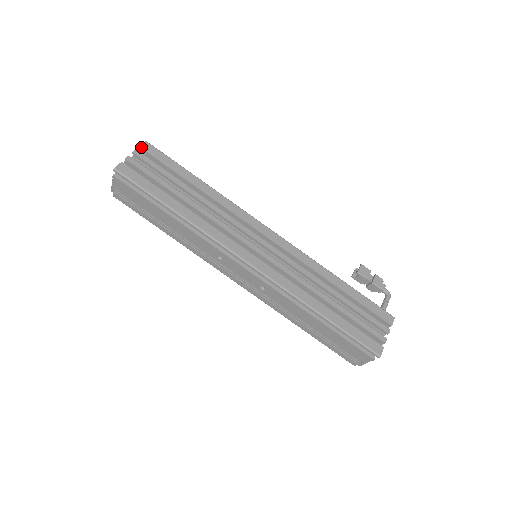
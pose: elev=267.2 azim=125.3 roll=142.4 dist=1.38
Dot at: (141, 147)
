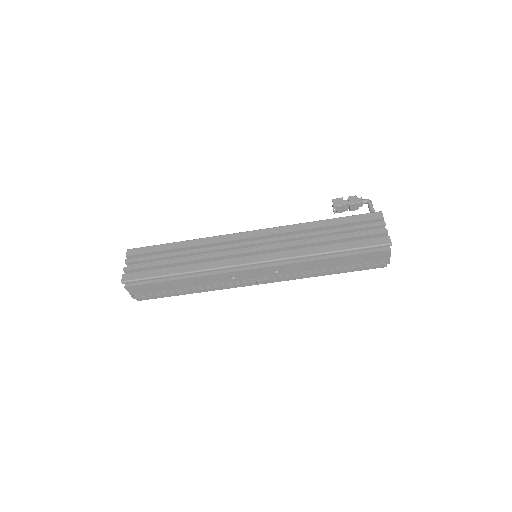
Dot at: (127, 256)
